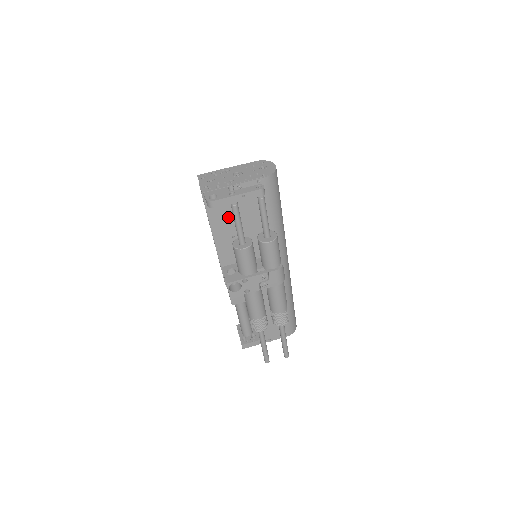
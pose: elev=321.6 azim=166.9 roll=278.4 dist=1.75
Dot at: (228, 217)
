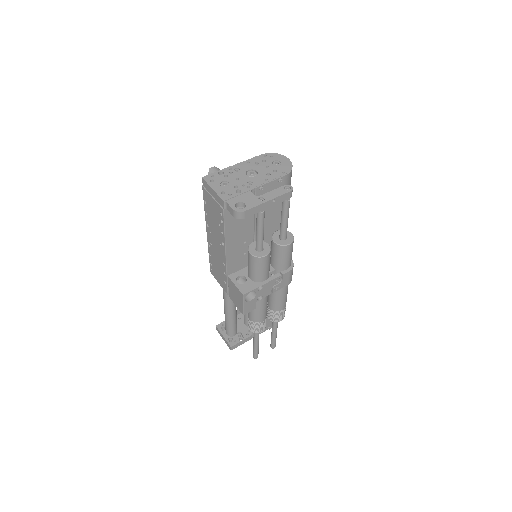
Dot at: (244, 223)
